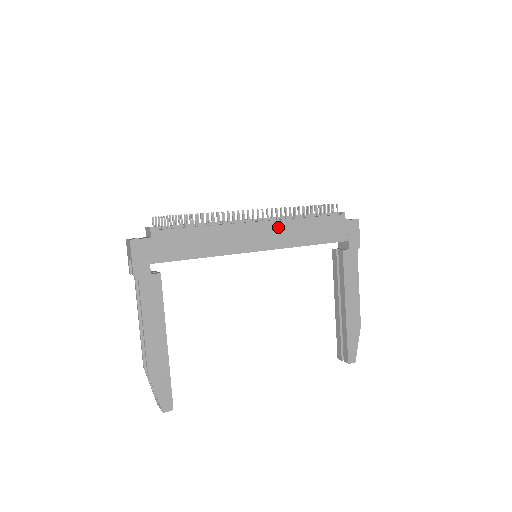
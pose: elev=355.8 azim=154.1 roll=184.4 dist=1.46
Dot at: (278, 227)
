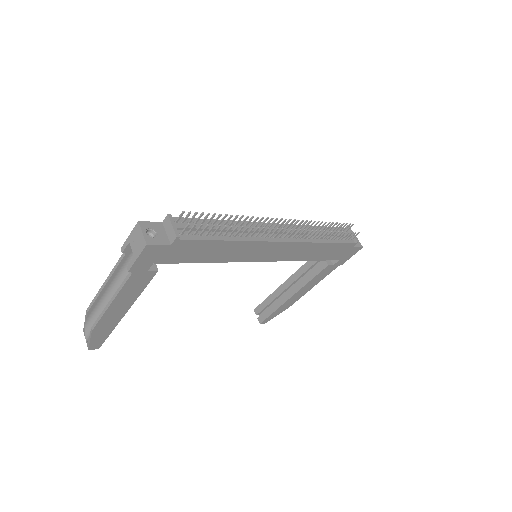
Dot at: (296, 247)
